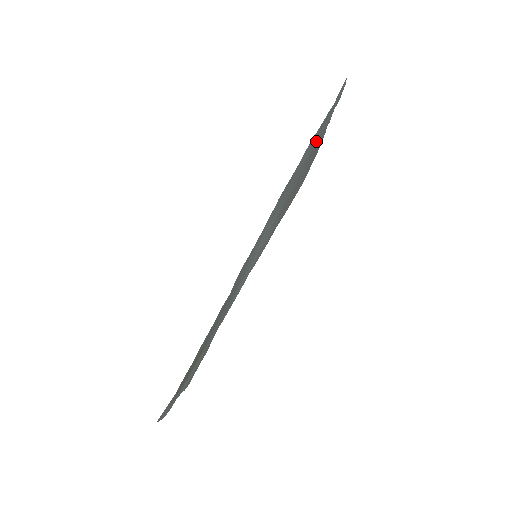
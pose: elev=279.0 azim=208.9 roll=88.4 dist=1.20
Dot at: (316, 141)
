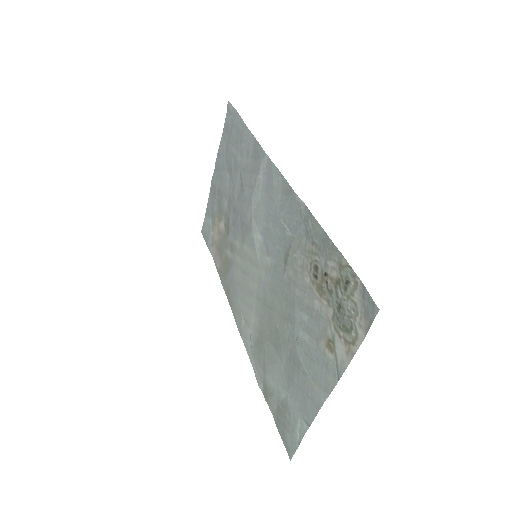
Dot at: (230, 160)
